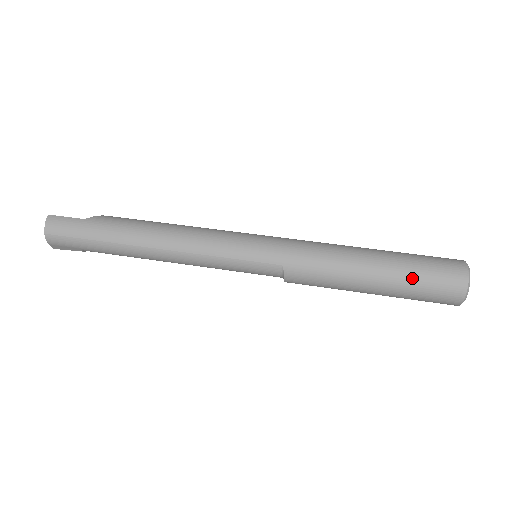
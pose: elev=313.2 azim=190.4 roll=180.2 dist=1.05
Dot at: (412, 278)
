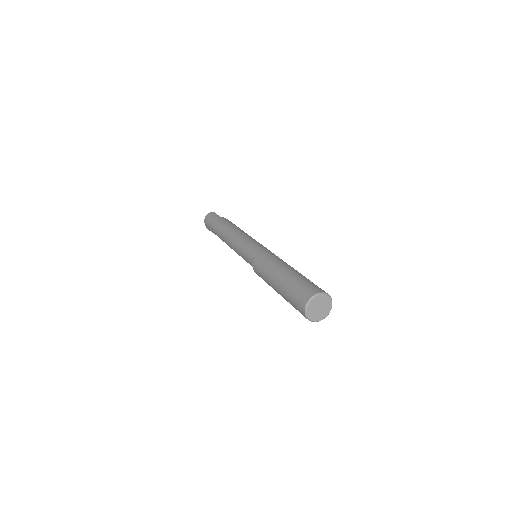
Dot at: (291, 284)
